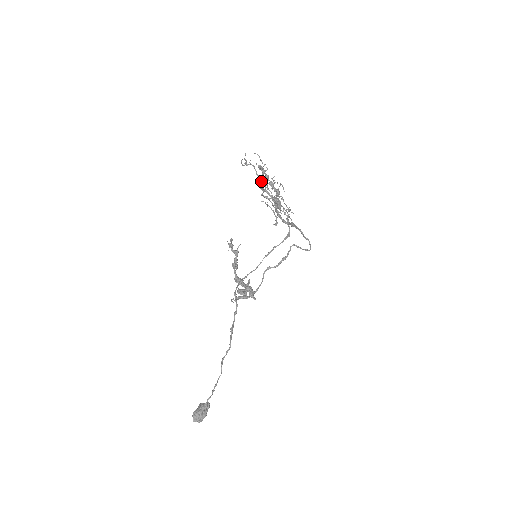
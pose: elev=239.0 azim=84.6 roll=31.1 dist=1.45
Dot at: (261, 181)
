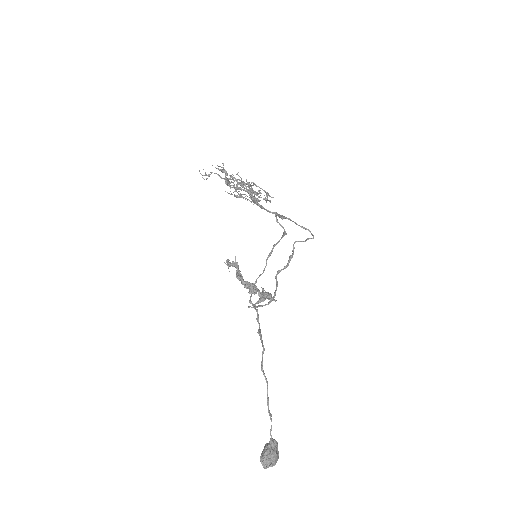
Dot at: (226, 178)
